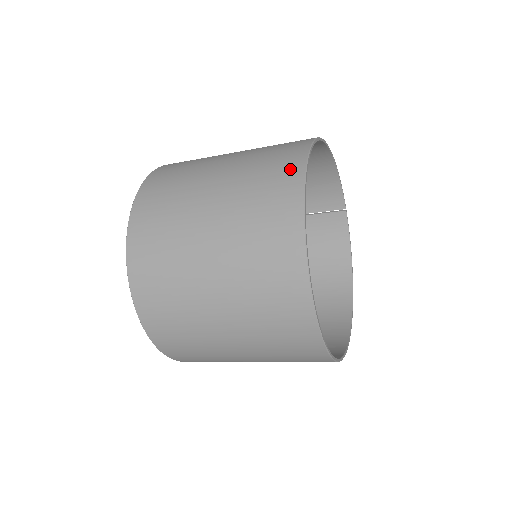
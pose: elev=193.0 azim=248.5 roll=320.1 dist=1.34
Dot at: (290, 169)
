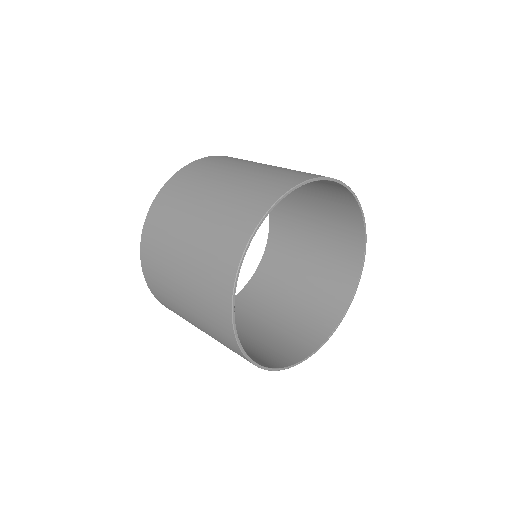
Dot at: (223, 320)
